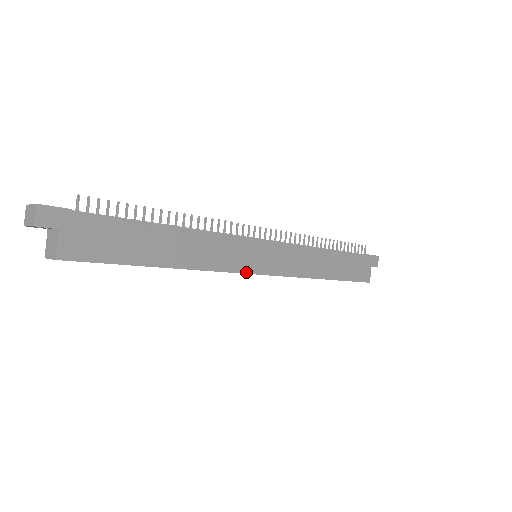
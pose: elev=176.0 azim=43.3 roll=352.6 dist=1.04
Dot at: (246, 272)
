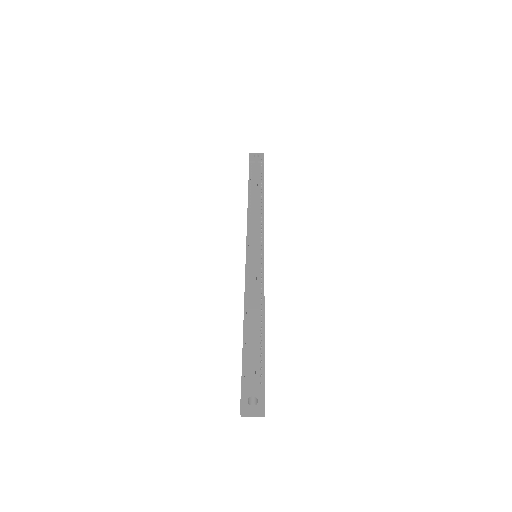
Dot at: occluded
